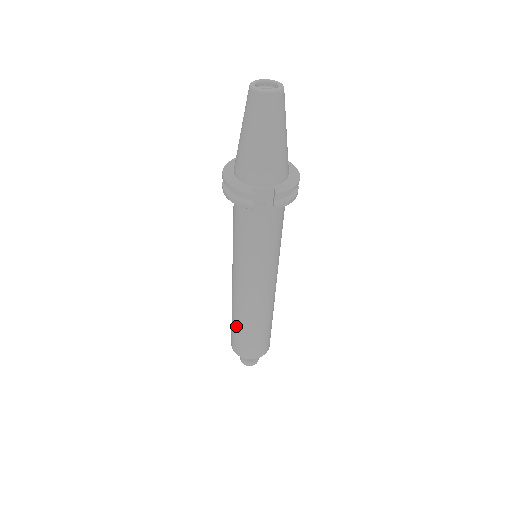
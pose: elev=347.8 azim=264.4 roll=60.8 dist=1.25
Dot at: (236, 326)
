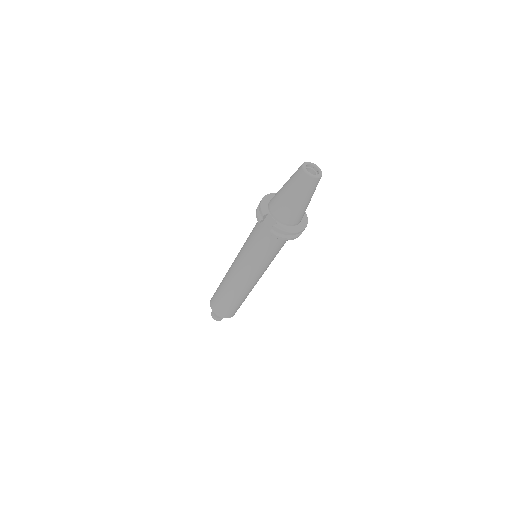
Dot at: (220, 284)
